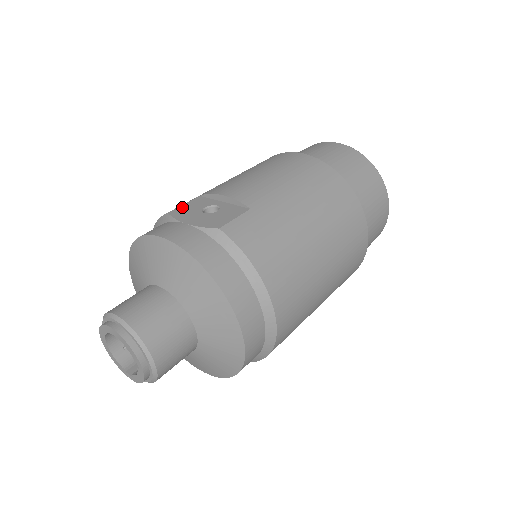
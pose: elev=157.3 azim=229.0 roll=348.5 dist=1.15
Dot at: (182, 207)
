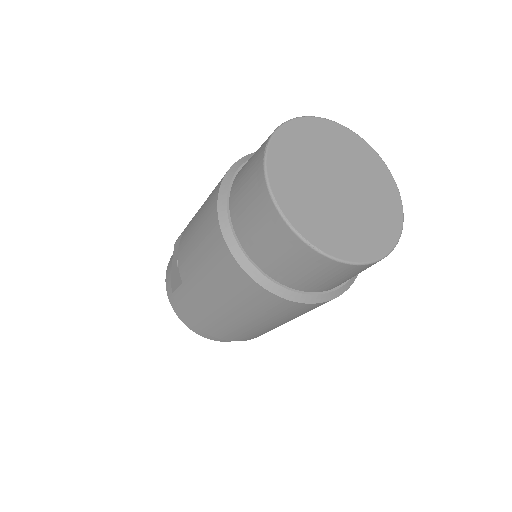
Dot at: (178, 241)
